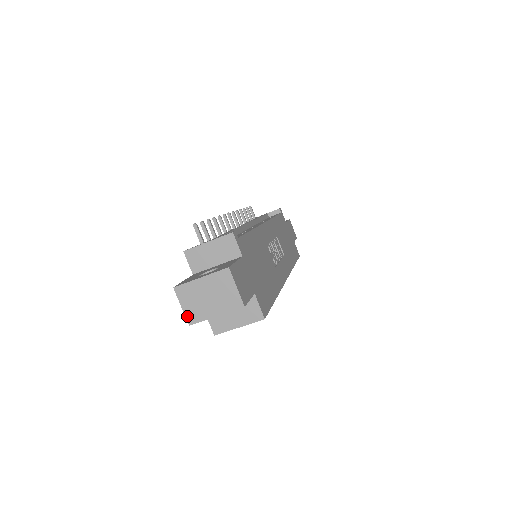
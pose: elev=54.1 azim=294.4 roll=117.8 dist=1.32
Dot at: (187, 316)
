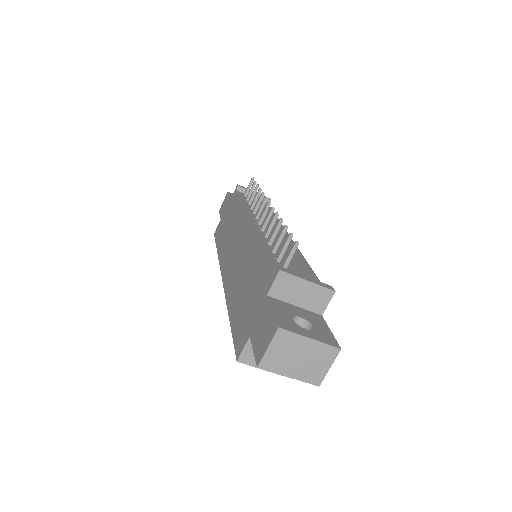
Dot at: (264, 359)
